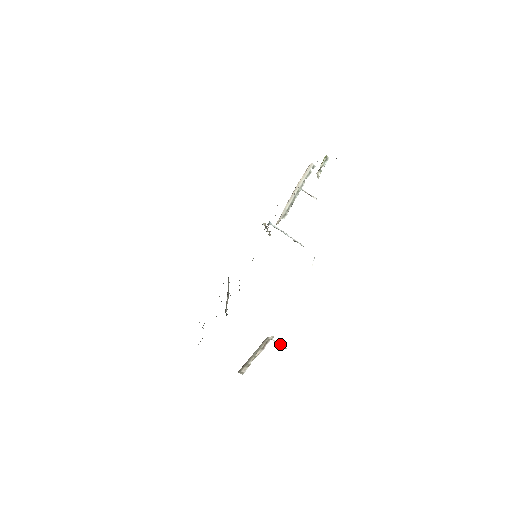
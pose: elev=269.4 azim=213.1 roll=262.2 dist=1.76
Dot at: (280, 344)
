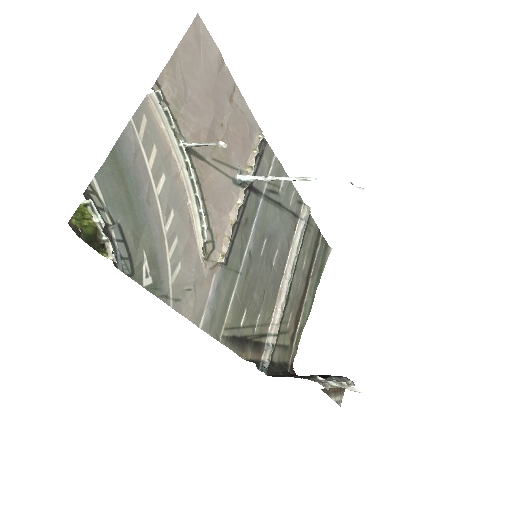
Dot at: (346, 388)
